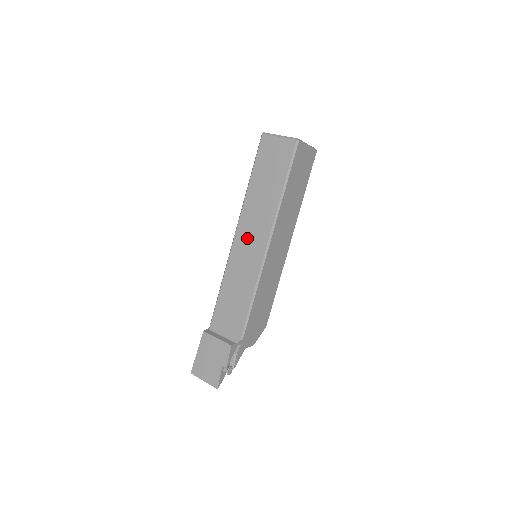
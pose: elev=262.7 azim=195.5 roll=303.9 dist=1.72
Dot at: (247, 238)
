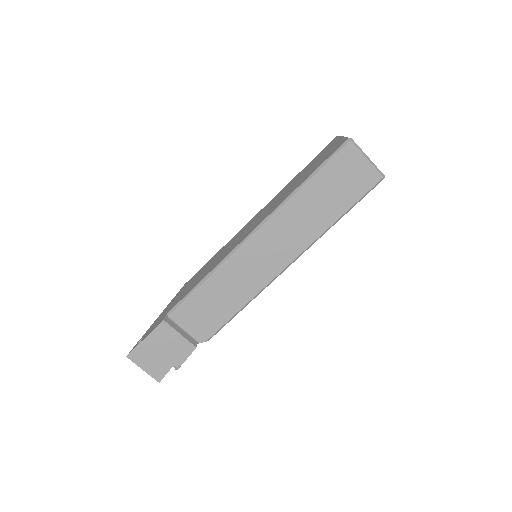
Dot at: (268, 246)
